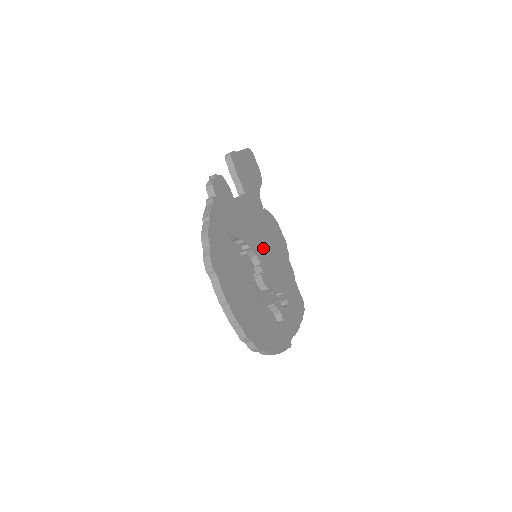
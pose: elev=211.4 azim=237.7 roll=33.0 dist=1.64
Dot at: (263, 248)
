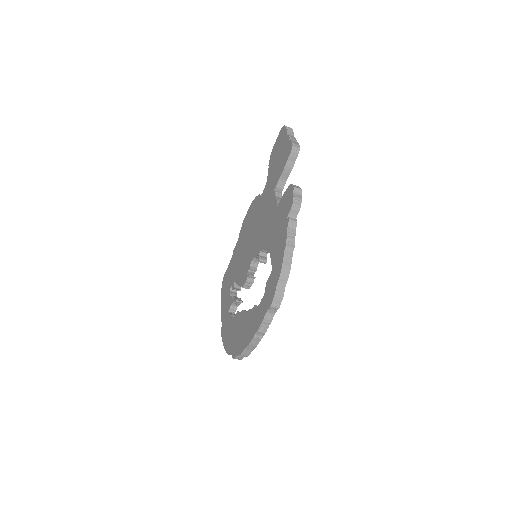
Dot at: occluded
